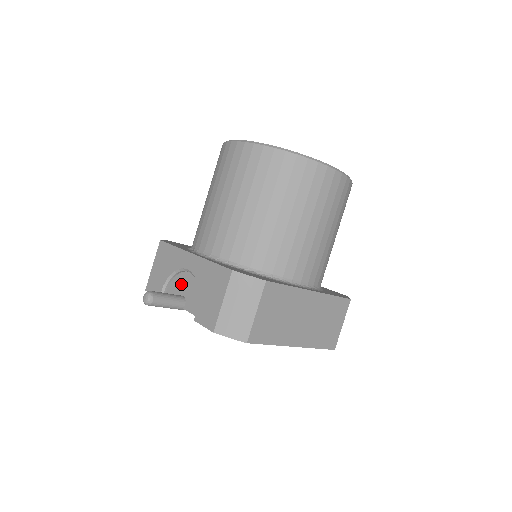
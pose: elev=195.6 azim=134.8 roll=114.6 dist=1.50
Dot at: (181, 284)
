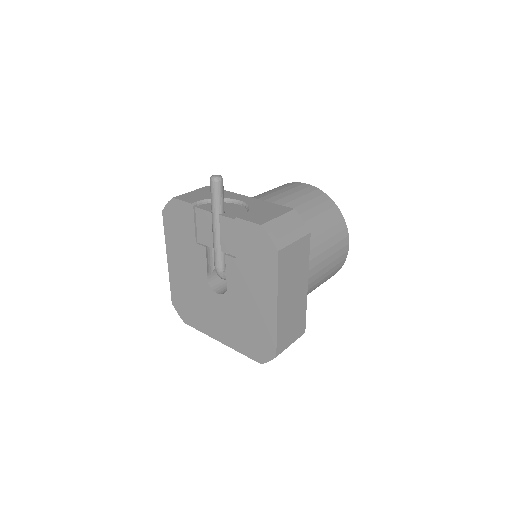
Dot at: occluded
